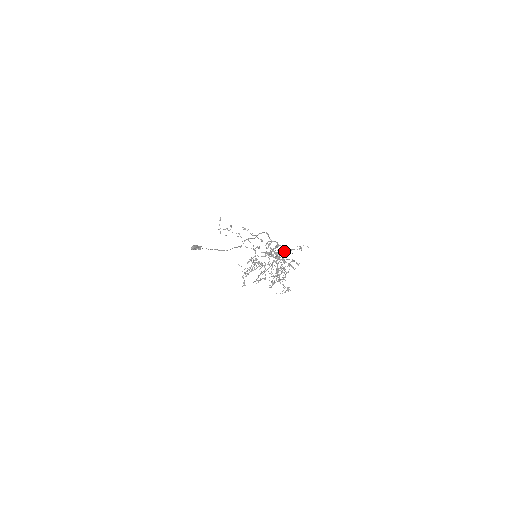
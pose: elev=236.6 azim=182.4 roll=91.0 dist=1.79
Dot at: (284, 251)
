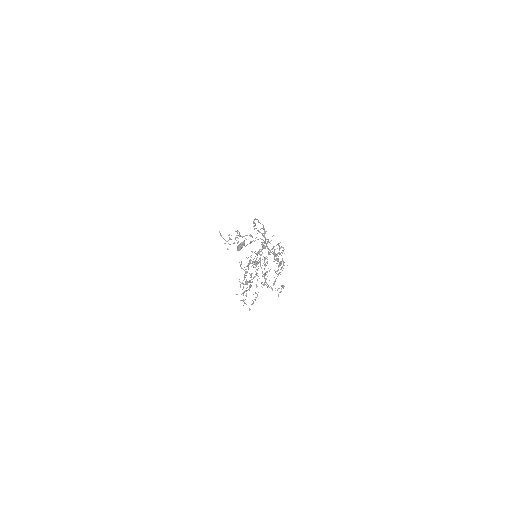
Dot at: occluded
